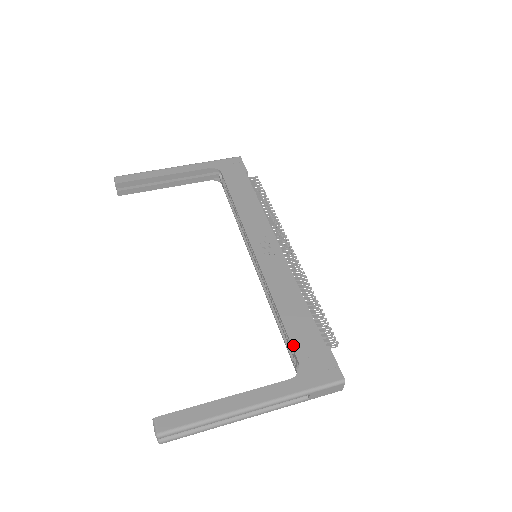
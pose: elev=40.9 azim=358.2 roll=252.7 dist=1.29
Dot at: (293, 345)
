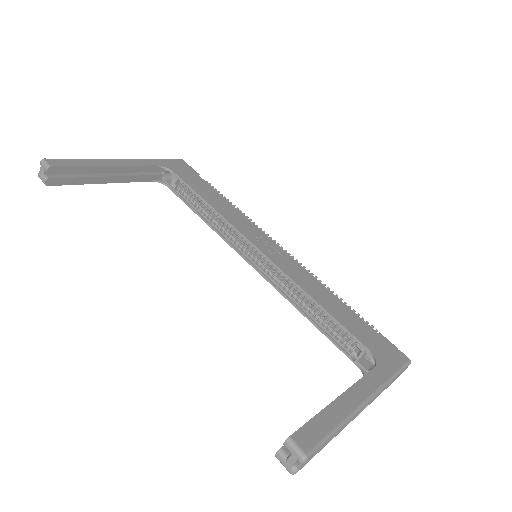
Dot at: (354, 335)
